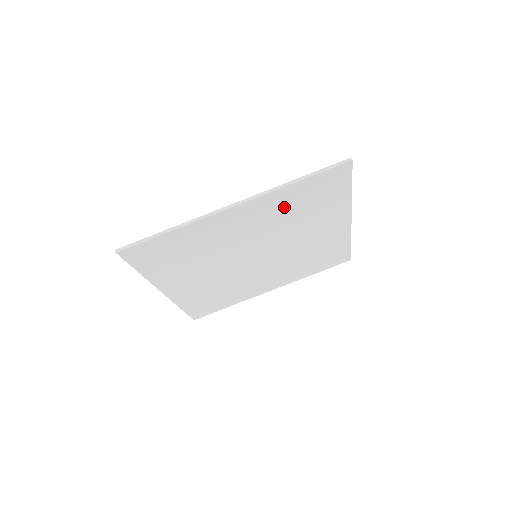
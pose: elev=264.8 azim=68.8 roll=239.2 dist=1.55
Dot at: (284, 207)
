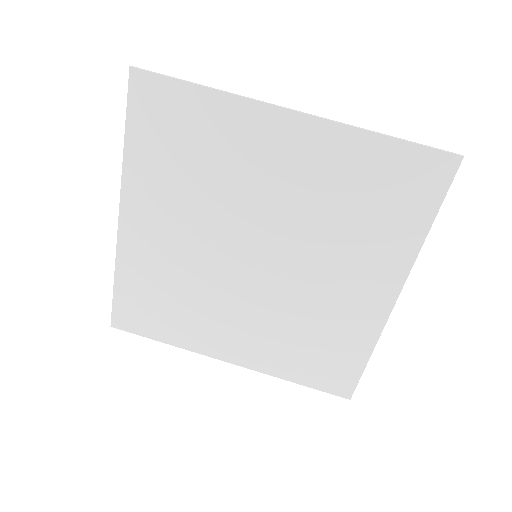
Dot at: (343, 176)
